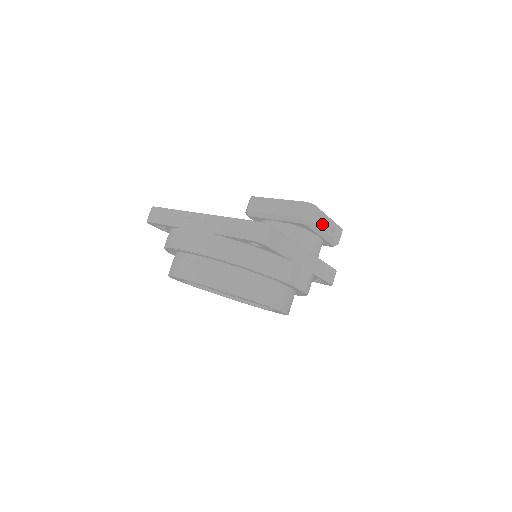
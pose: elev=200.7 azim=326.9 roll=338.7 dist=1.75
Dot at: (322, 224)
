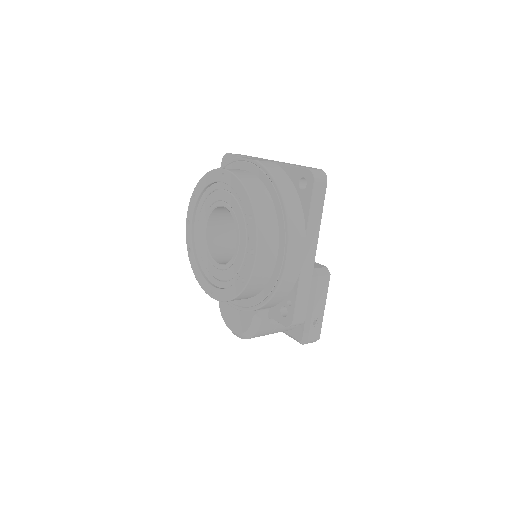
Dot at: (319, 299)
